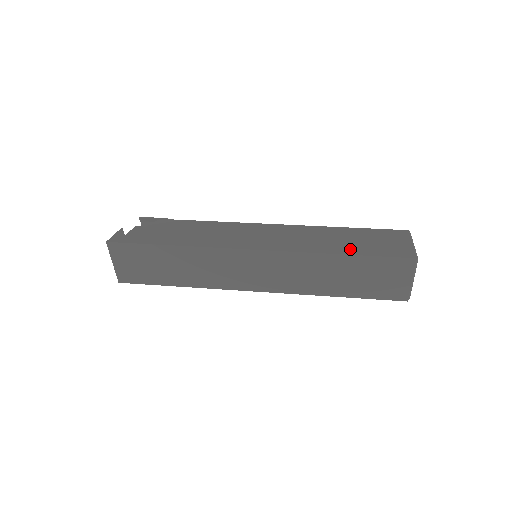
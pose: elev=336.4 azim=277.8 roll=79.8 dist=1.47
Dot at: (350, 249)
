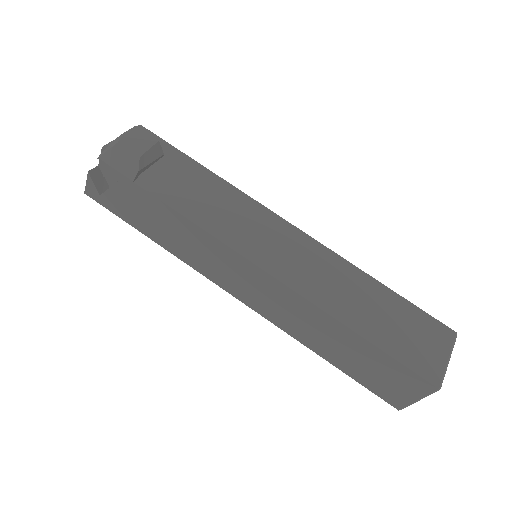
Dot at: (336, 360)
